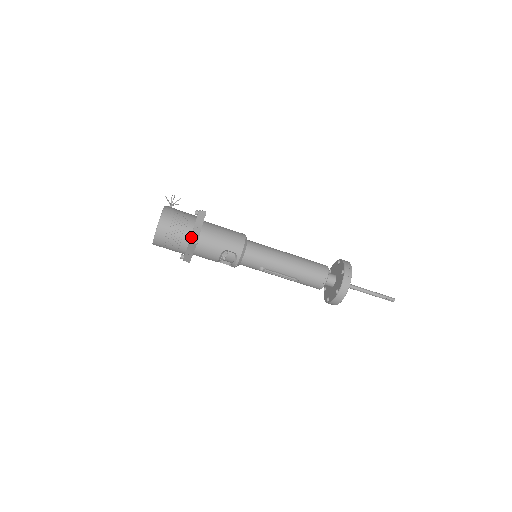
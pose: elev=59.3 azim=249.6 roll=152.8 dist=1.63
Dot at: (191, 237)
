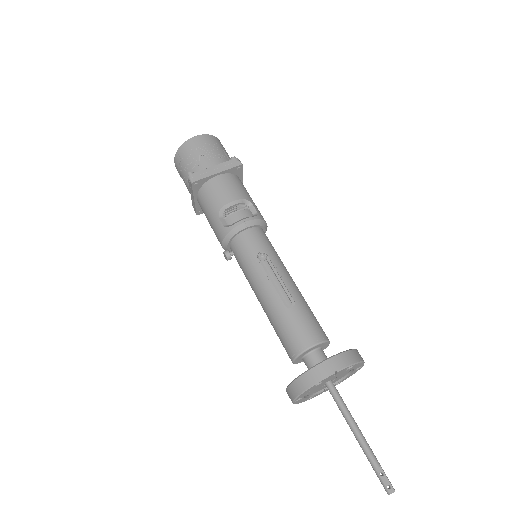
Dot at: occluded
